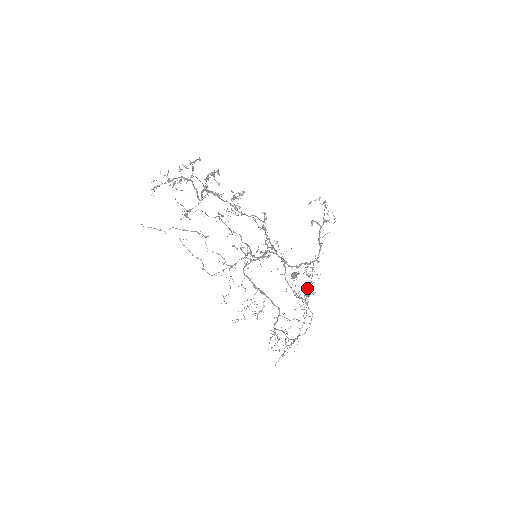
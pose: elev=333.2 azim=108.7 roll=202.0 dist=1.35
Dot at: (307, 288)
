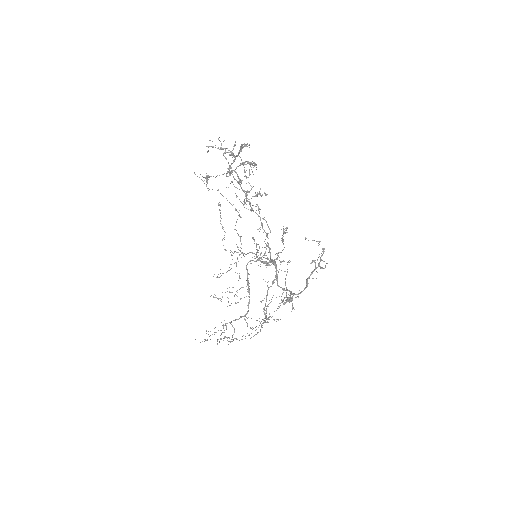
Dot at: occluded
